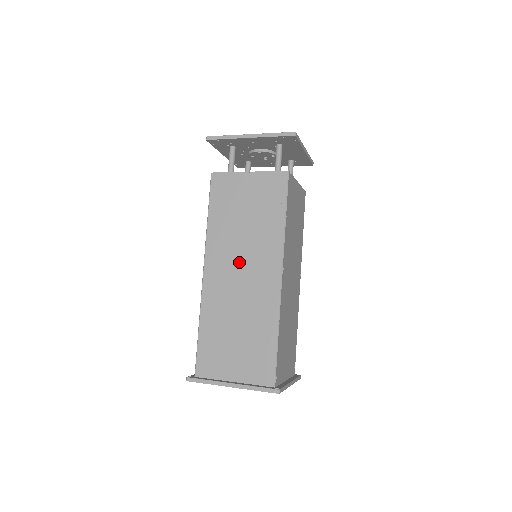
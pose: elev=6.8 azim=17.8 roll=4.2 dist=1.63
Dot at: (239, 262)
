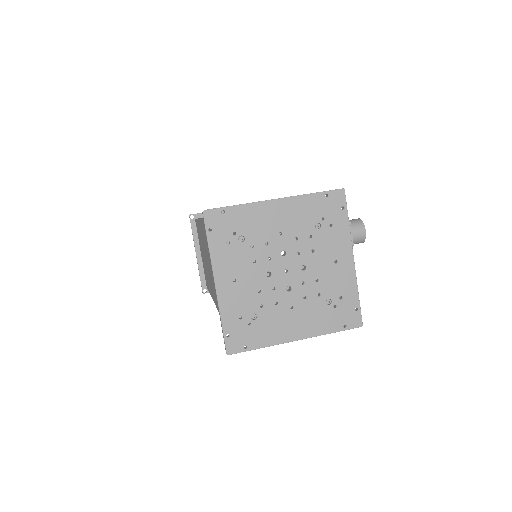
Dot at: occluded
